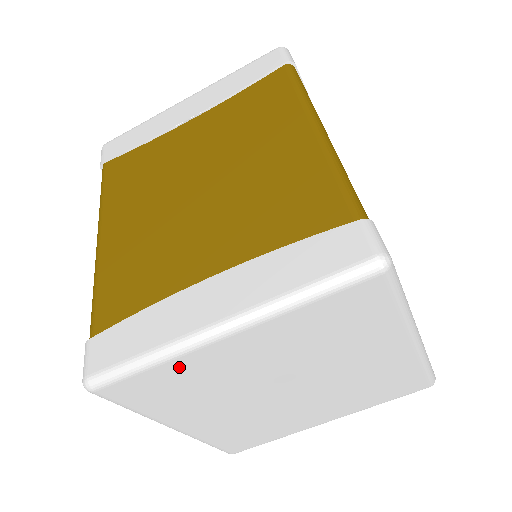
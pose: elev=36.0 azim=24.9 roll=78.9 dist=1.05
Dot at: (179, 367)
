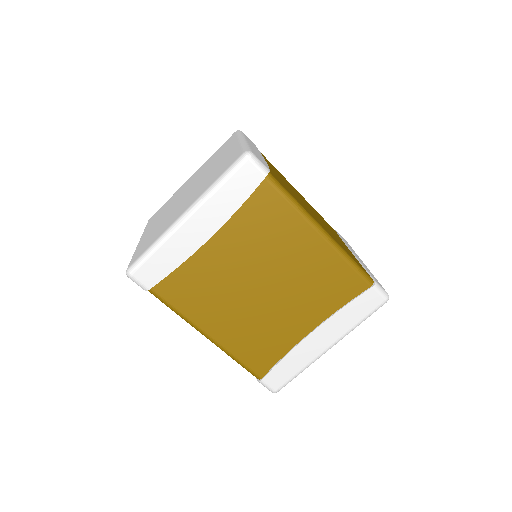
Dot at: occluded
